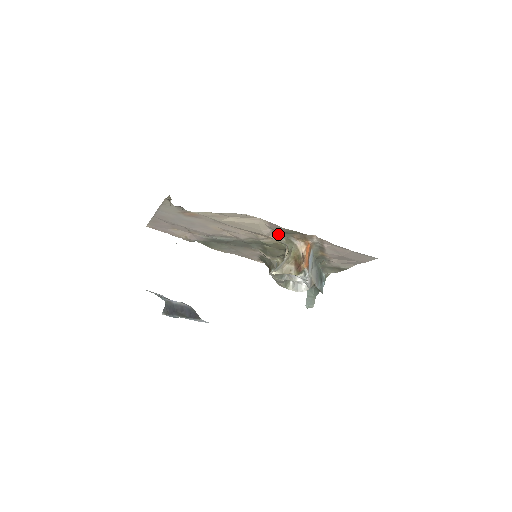
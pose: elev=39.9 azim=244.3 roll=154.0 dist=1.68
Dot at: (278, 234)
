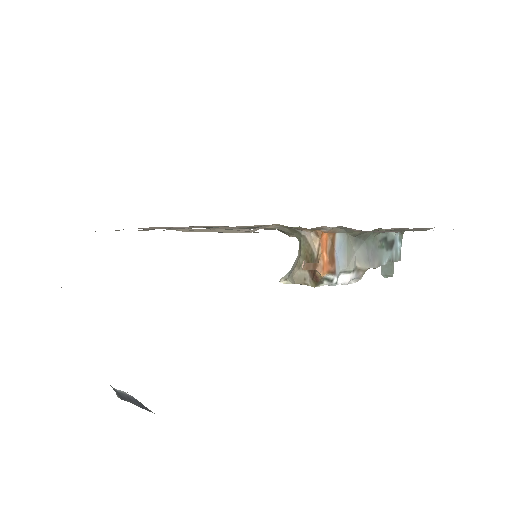
Dot at: occluded
